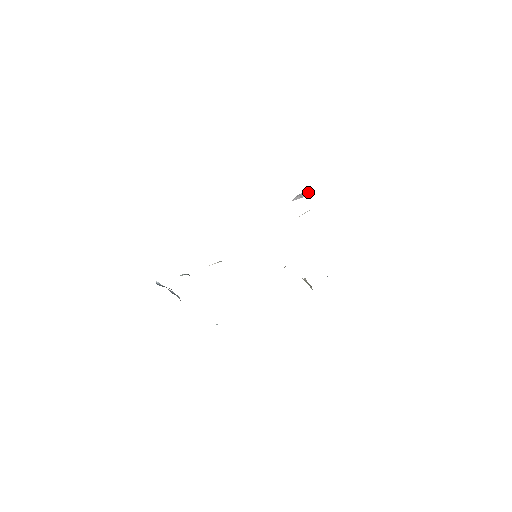
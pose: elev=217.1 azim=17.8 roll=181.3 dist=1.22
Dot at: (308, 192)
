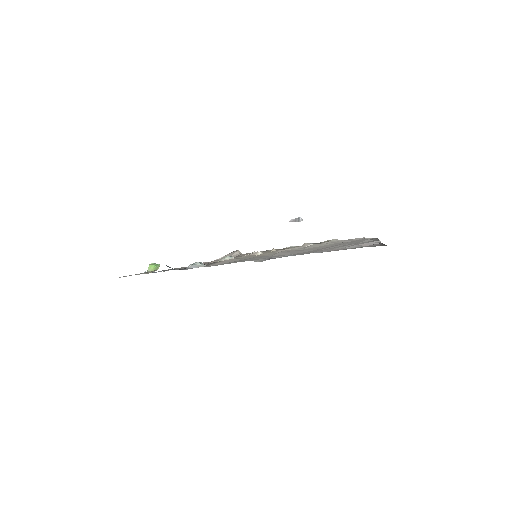
Dot at: (300, 219)
